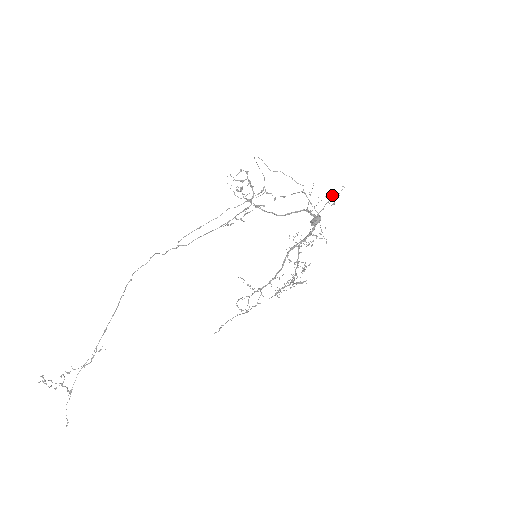
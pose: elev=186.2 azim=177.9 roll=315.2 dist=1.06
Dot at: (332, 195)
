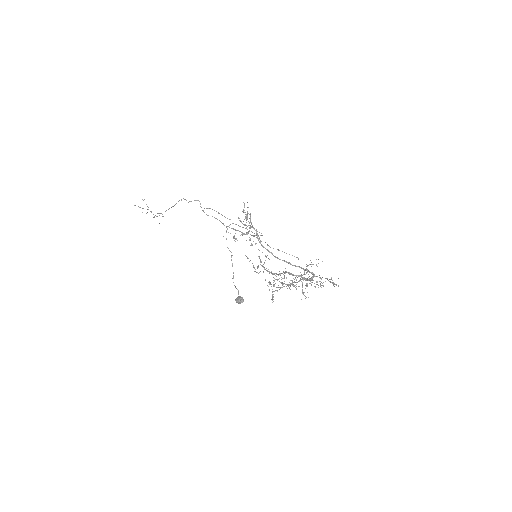
Dot at: (330, 279)
